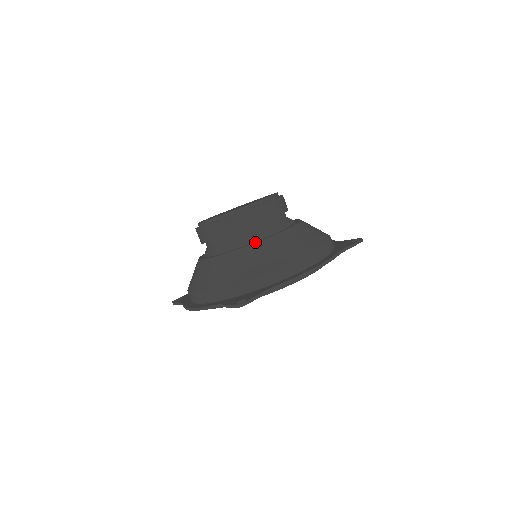
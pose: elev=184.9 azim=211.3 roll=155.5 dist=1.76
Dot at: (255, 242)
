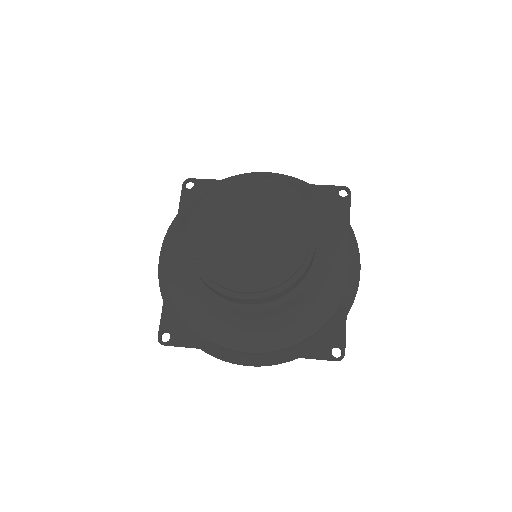
Dot at: (314, 283)
